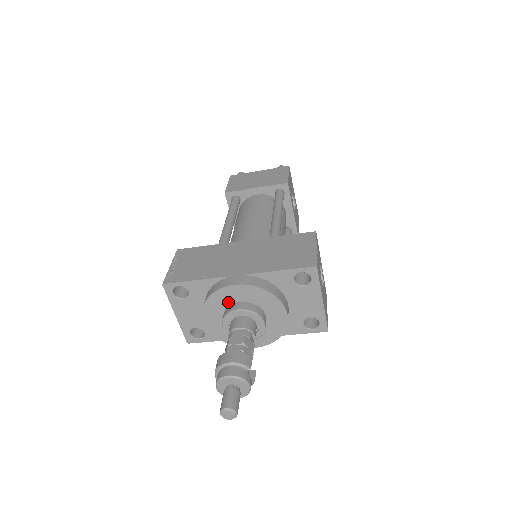
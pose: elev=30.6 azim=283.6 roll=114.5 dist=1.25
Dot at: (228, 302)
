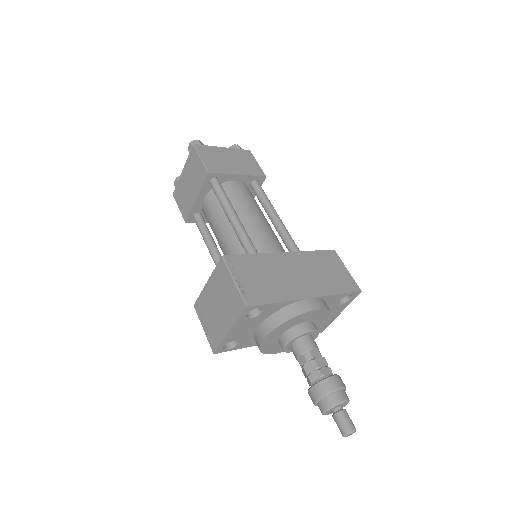
Dot at: (298, 322)
